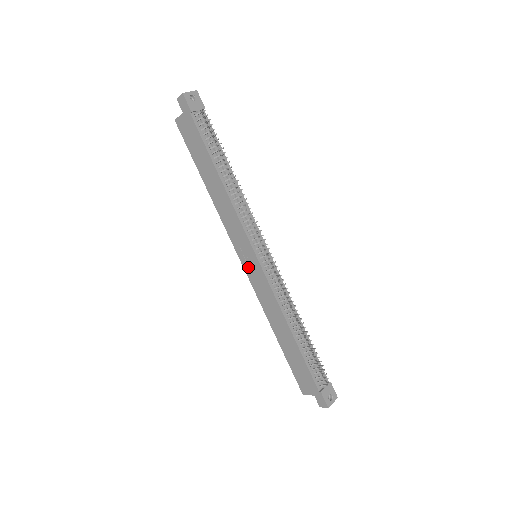
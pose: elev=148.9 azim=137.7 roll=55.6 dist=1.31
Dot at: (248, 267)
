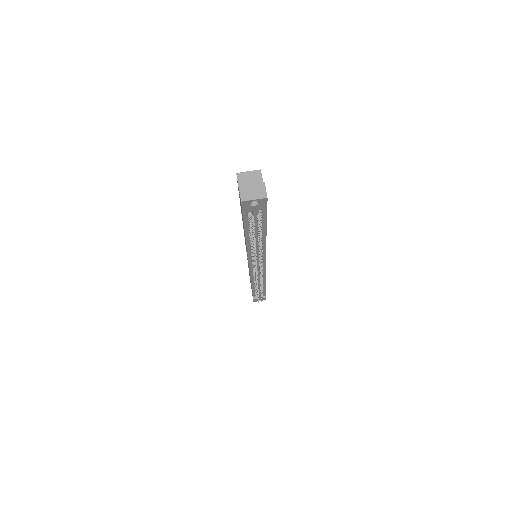
Dot at: occluded
